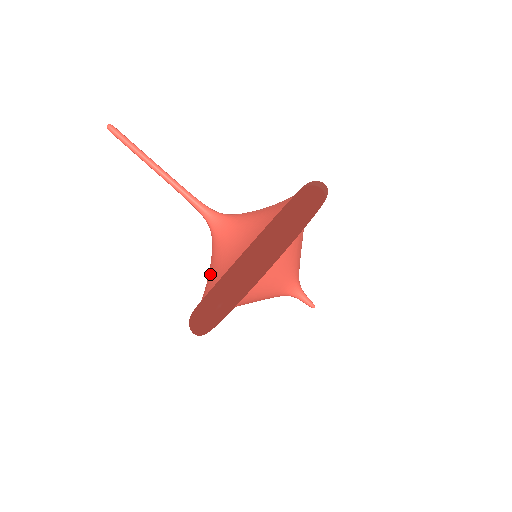
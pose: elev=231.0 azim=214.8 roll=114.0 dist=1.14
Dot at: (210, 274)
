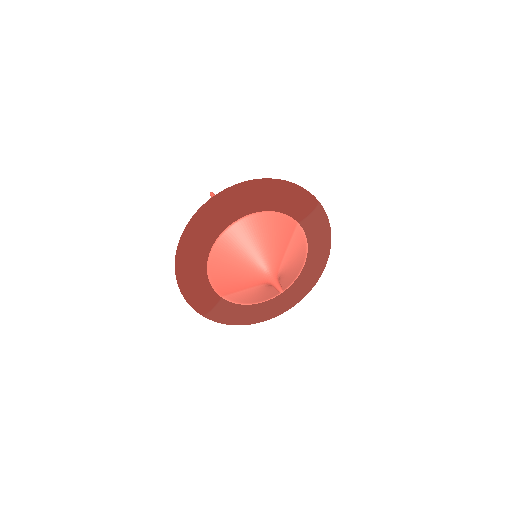
Dot at: occluded
